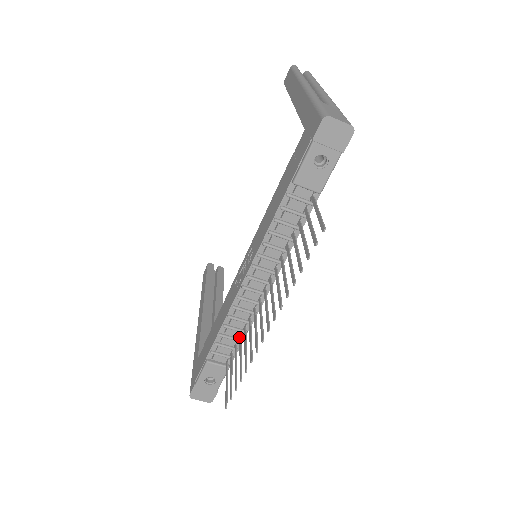
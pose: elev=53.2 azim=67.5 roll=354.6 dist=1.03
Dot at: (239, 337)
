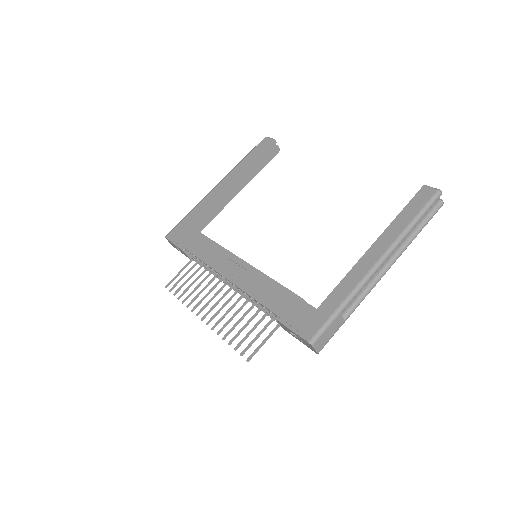
Dot at: (205, 268)
